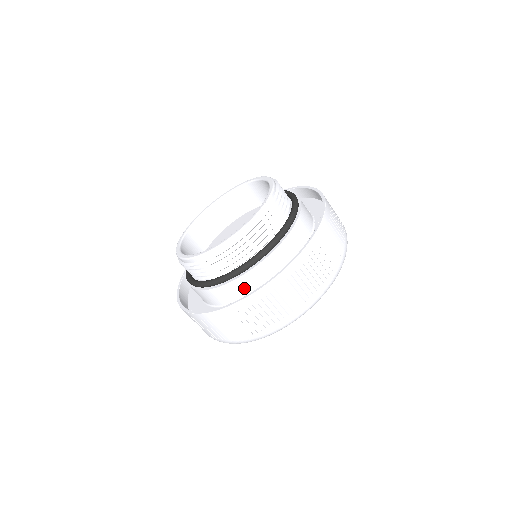
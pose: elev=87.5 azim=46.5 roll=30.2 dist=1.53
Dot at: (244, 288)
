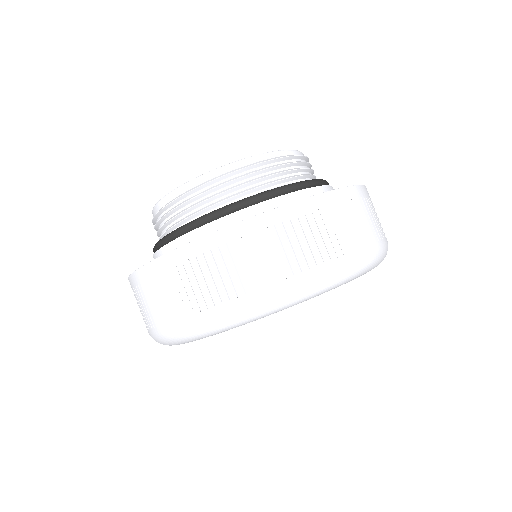
Dot at: occluded
